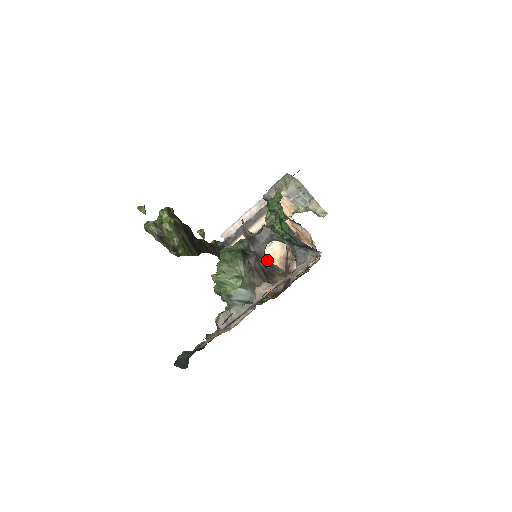
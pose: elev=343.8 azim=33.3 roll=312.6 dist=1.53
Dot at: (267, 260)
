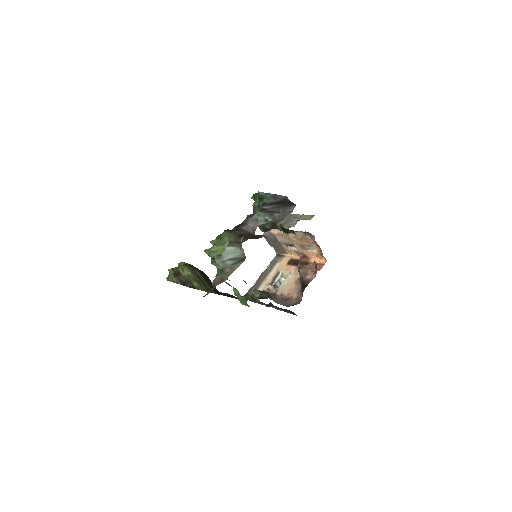
Dot at: (285, 289)
